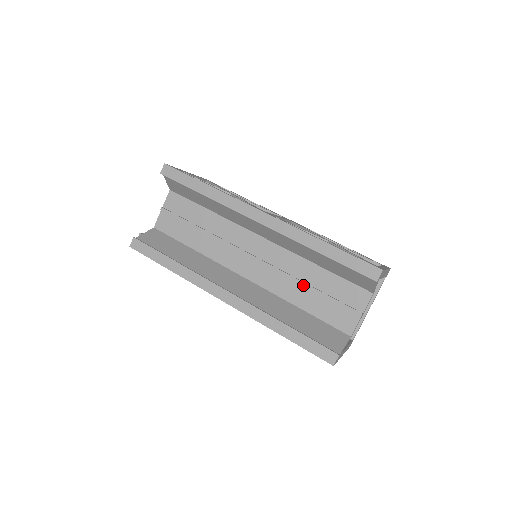
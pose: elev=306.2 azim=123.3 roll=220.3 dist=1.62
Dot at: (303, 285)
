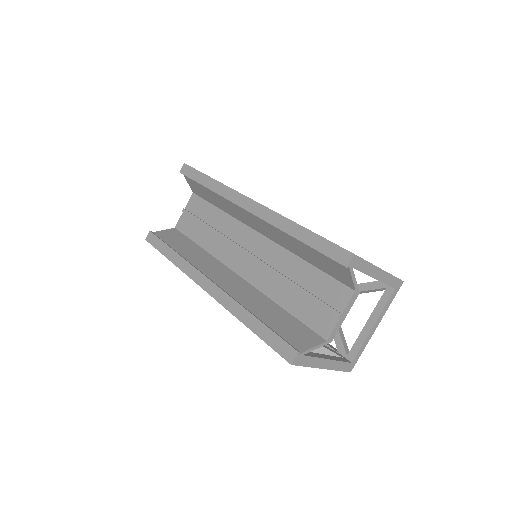
Dot at: (287, 281)
